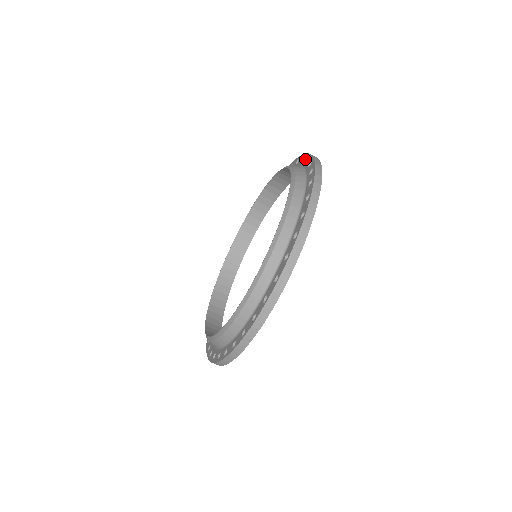
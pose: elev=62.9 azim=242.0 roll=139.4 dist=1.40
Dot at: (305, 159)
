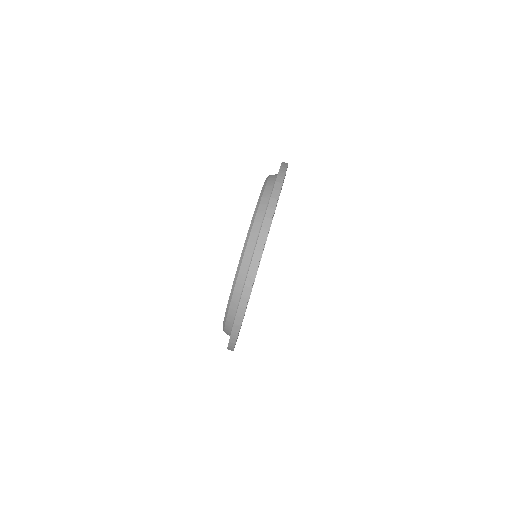
Dot at: occluded
